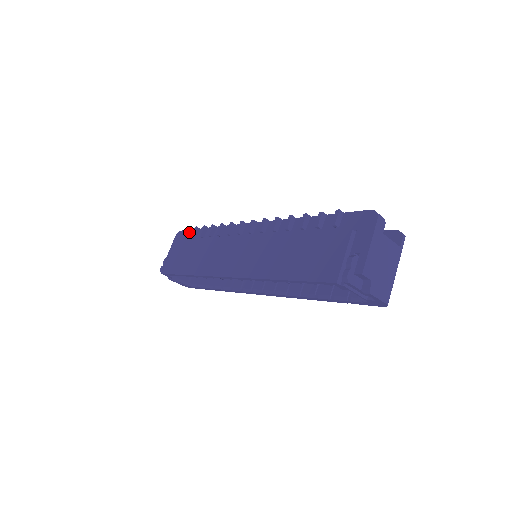
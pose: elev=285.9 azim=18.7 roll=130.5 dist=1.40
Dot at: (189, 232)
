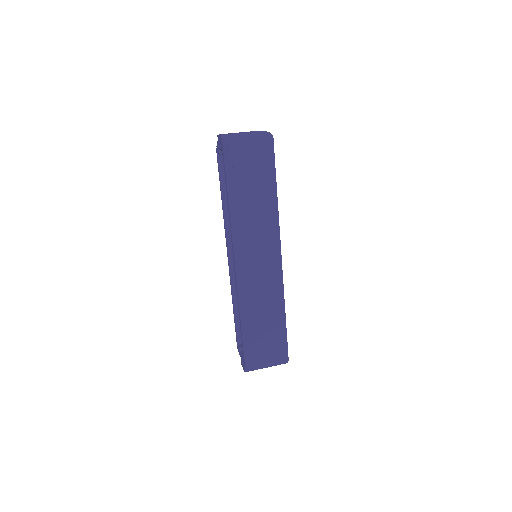
Dot at: occluded
